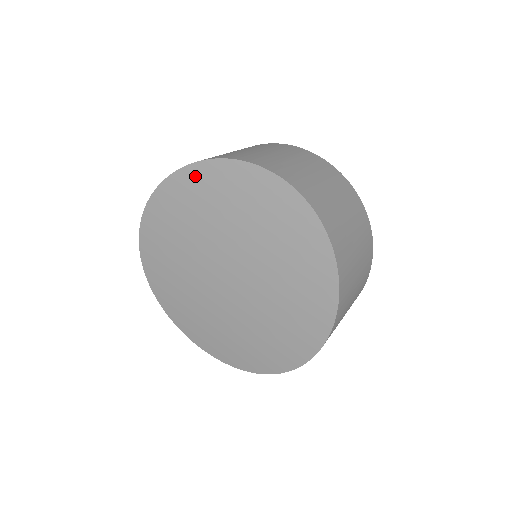
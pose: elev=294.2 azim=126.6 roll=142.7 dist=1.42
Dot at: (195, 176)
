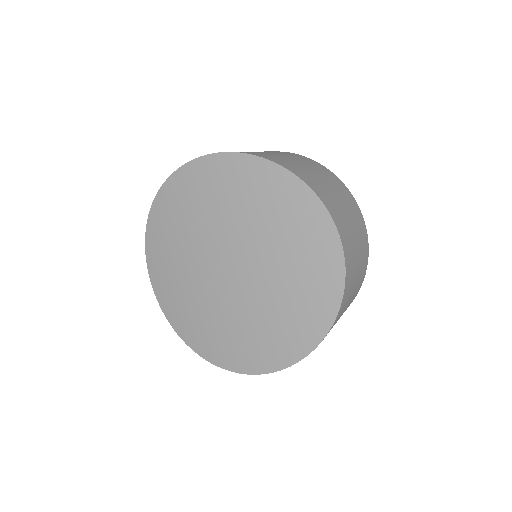
Dot at: (279, 180)
